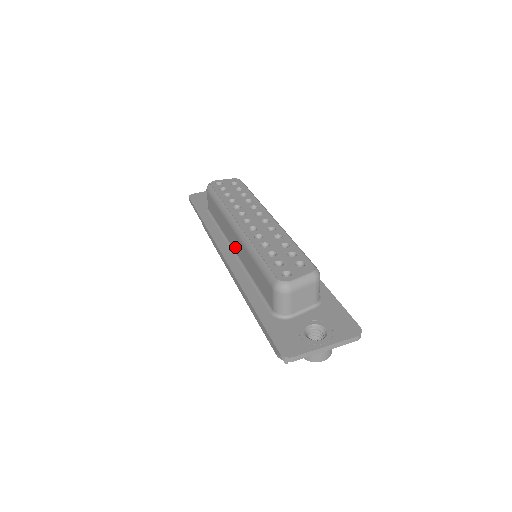
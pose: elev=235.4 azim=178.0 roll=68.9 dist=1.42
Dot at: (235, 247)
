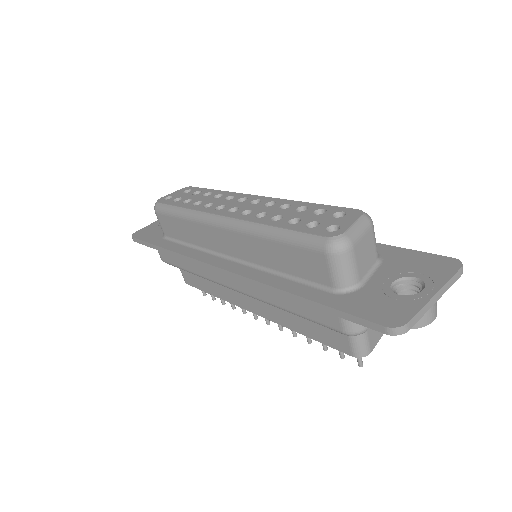
Dot at: (229, 250)
